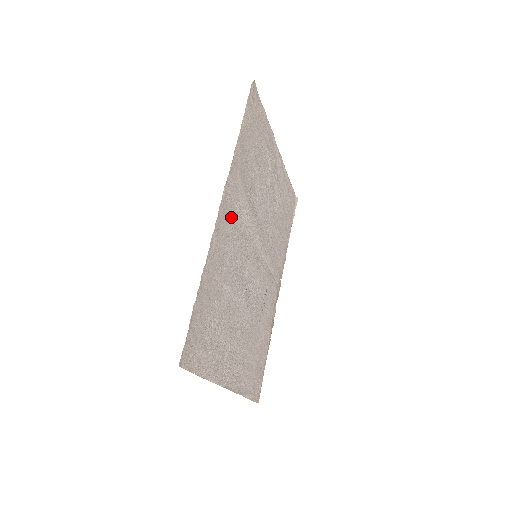
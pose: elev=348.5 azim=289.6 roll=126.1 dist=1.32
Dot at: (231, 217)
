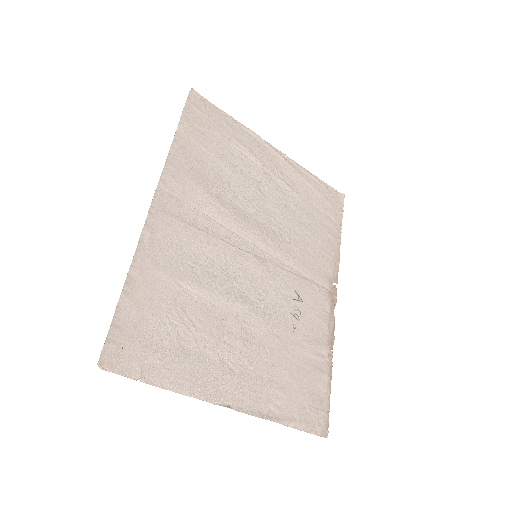
Dot at: (181, 215)
